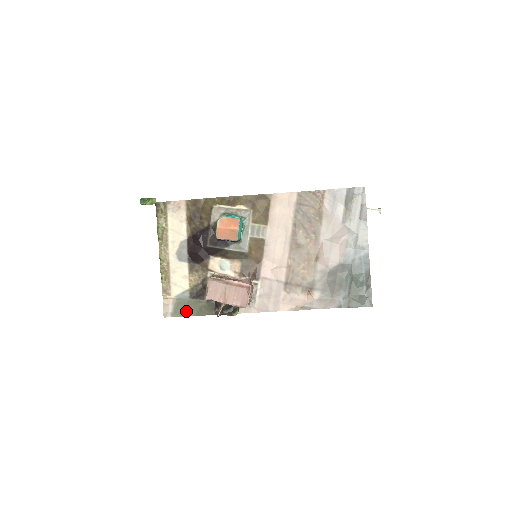
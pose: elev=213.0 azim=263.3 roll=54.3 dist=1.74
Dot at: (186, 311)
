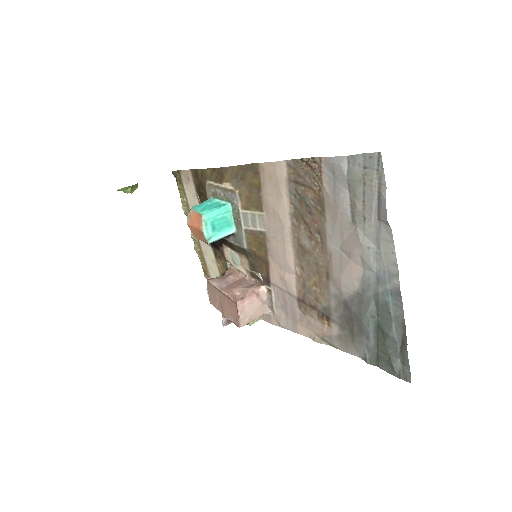
Dot at: occluded
